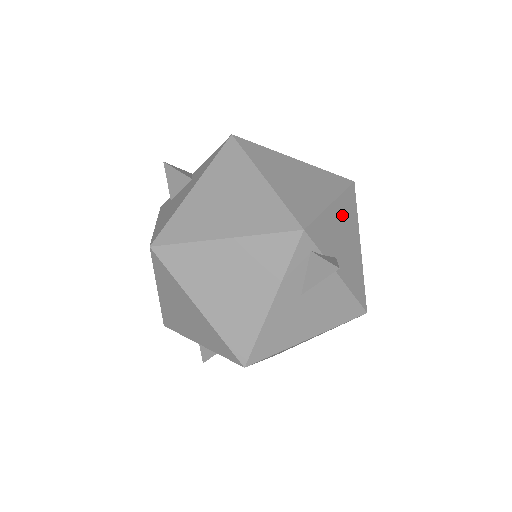
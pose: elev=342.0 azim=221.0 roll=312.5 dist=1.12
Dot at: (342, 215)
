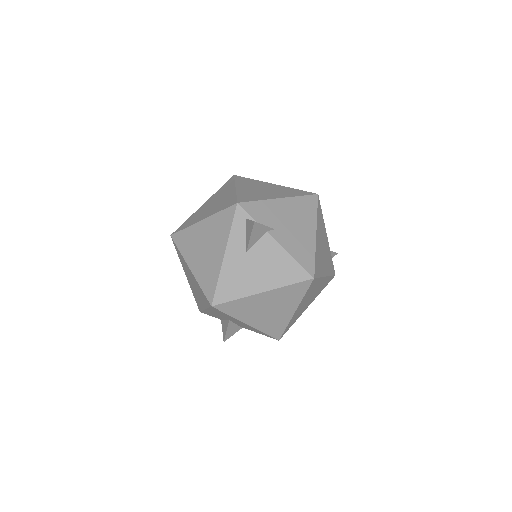
Dot at: (292, 208)
